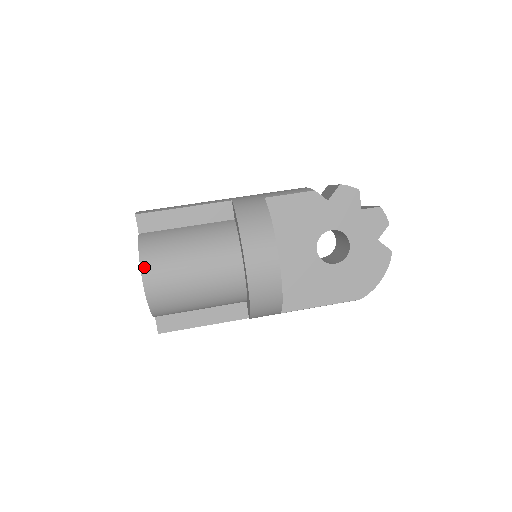
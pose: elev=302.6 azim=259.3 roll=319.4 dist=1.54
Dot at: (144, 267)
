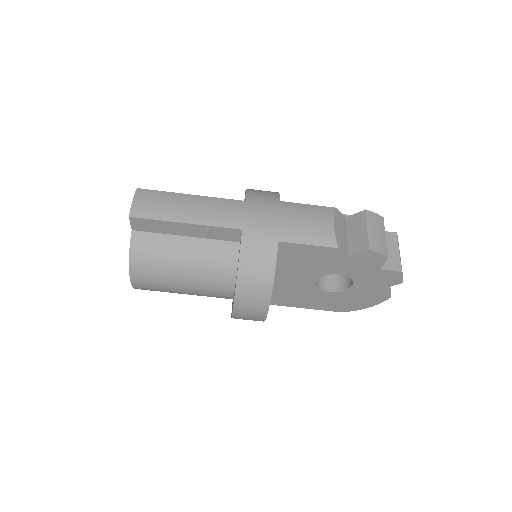
Dot at: (133, 275)
